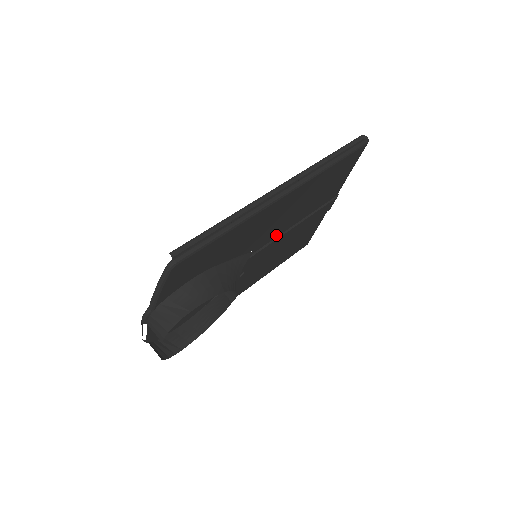
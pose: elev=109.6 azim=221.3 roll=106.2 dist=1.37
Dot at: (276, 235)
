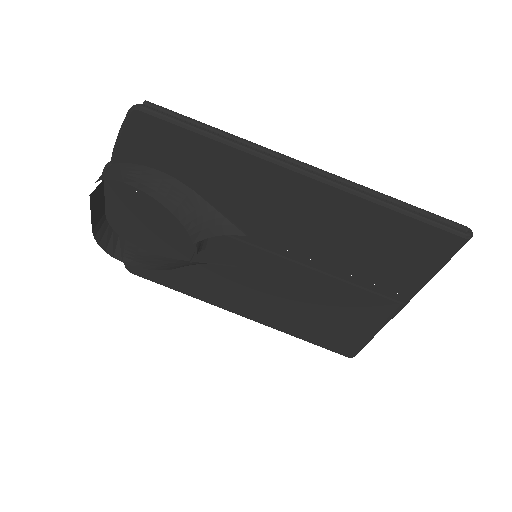
Dot at: (290, 254)
